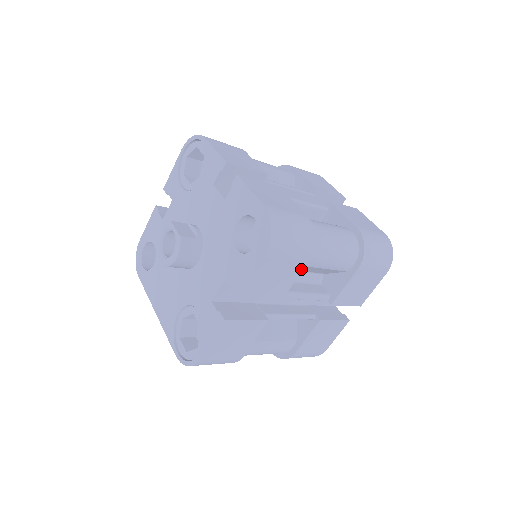
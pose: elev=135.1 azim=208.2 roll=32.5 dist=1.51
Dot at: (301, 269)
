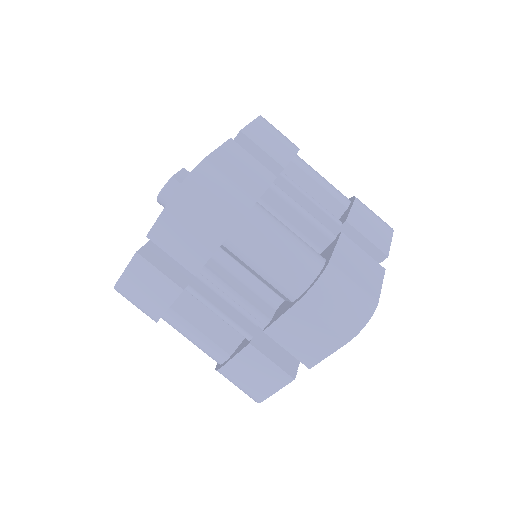
Dot at: (217, 246)
